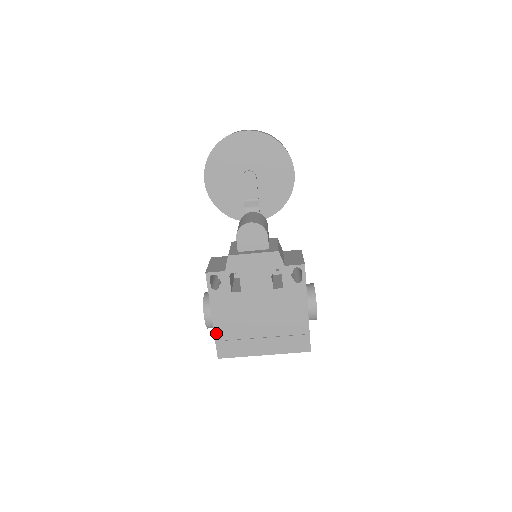
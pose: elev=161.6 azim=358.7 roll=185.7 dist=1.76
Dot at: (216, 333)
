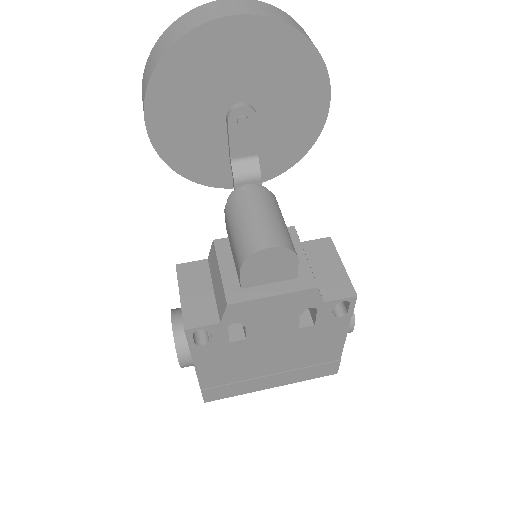
Dot at: (202, 383)
